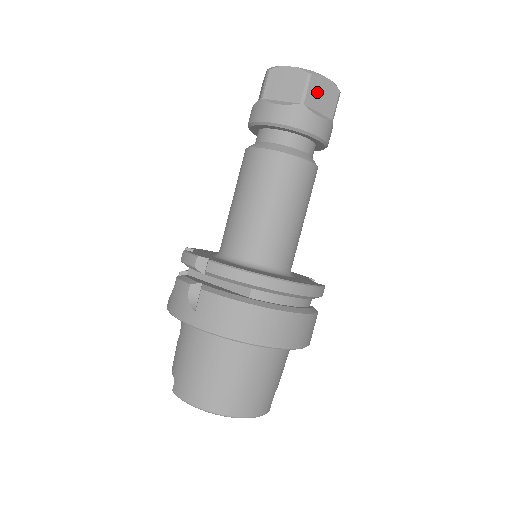
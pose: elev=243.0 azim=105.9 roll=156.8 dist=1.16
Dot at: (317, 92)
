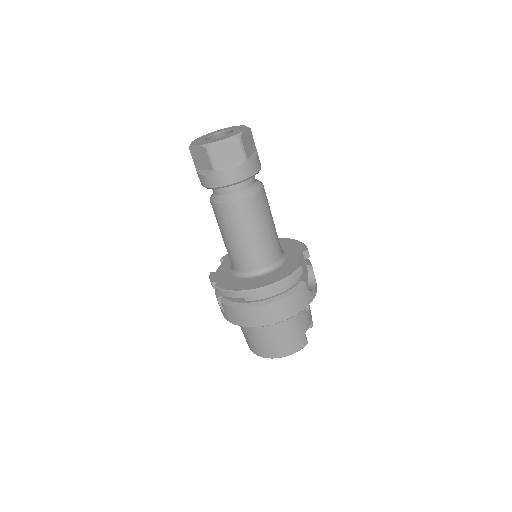
Dot at: (221, 154)
